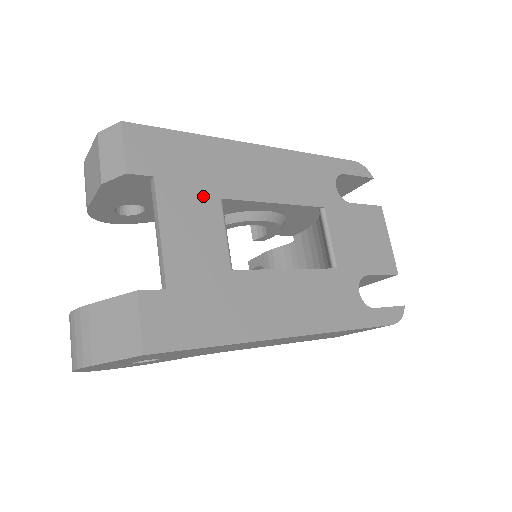
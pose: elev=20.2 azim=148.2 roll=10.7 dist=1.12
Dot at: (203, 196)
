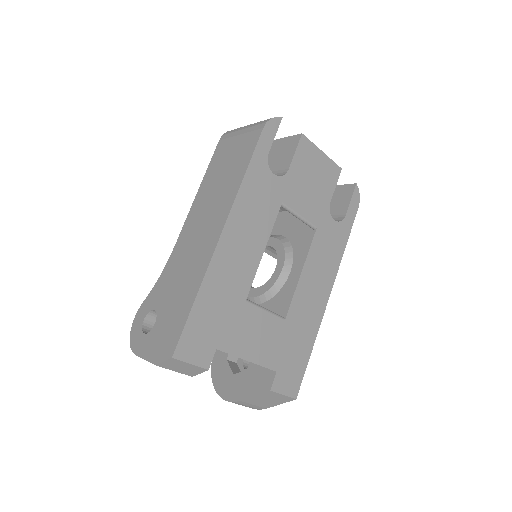
Dot at: (240, 315)
